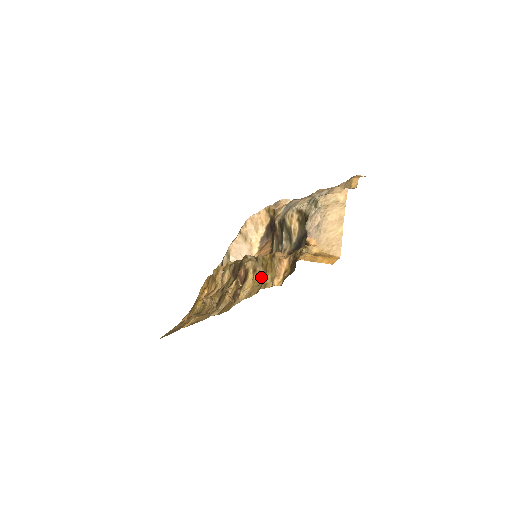
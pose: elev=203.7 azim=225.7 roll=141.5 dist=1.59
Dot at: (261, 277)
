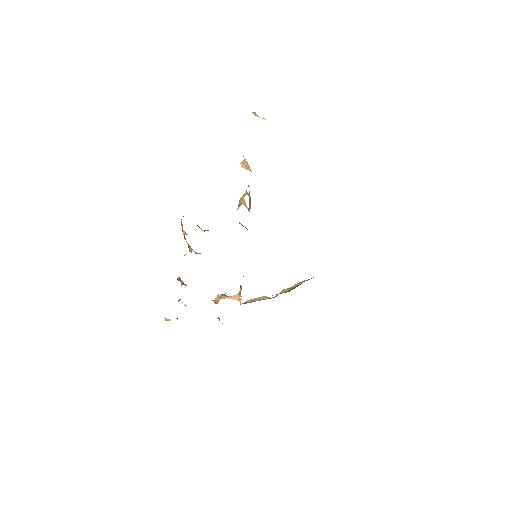
Dot at: occluded
